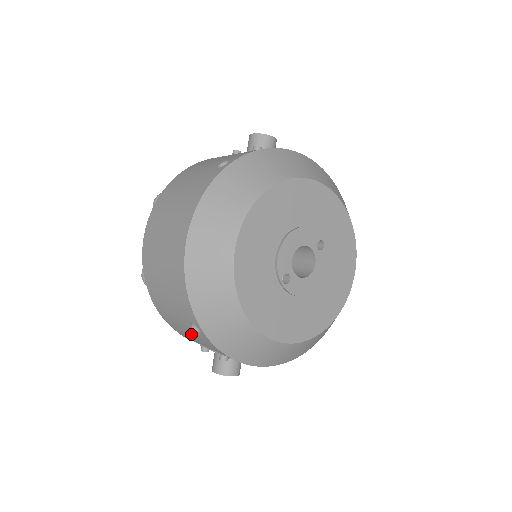
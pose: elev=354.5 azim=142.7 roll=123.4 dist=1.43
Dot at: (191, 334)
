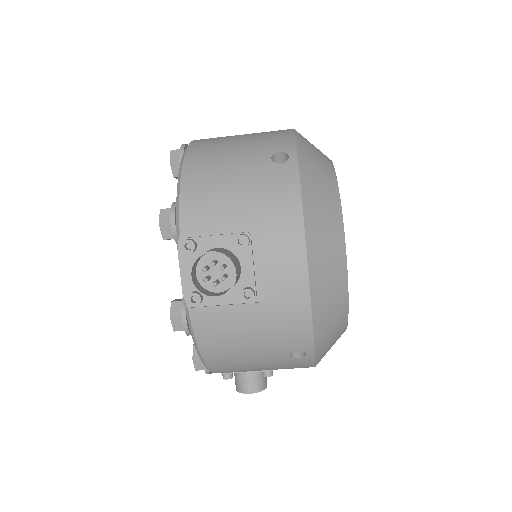
Dot at: (246, 175)
